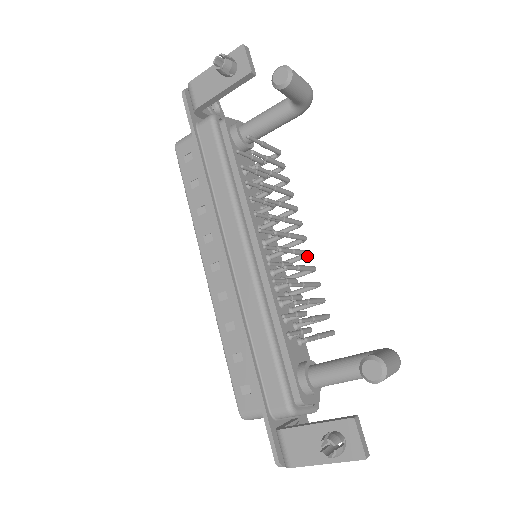
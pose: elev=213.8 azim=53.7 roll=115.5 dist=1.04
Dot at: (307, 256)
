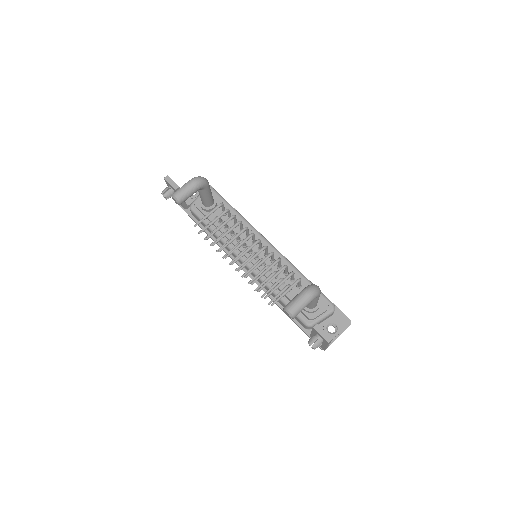
Dot at: (266, 249)
